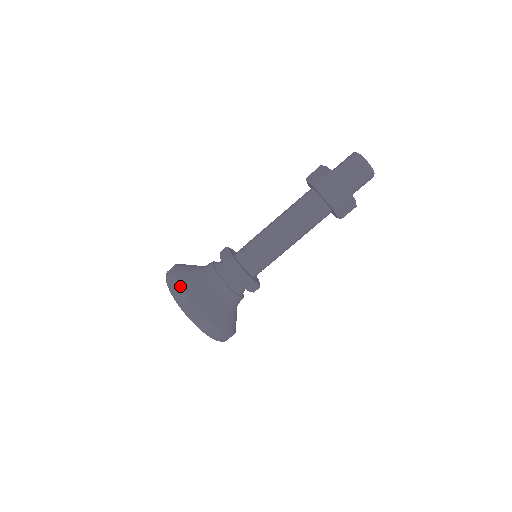
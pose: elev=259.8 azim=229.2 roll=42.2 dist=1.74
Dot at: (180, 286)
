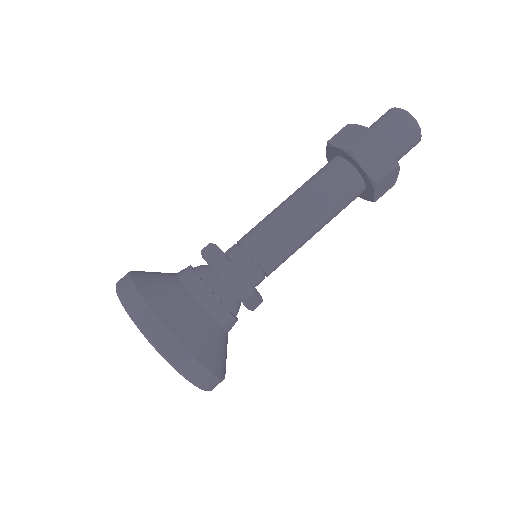
Dot at: (152, 311)
